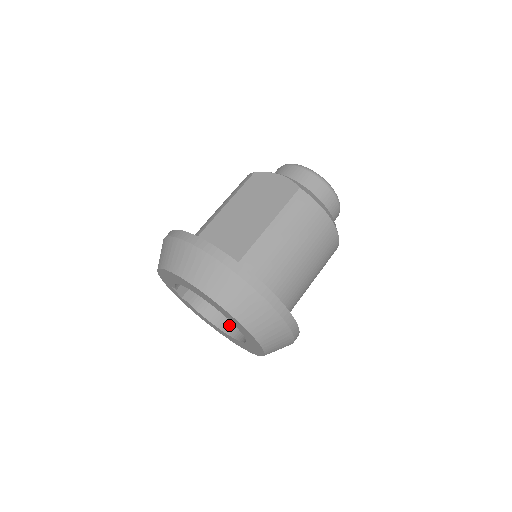
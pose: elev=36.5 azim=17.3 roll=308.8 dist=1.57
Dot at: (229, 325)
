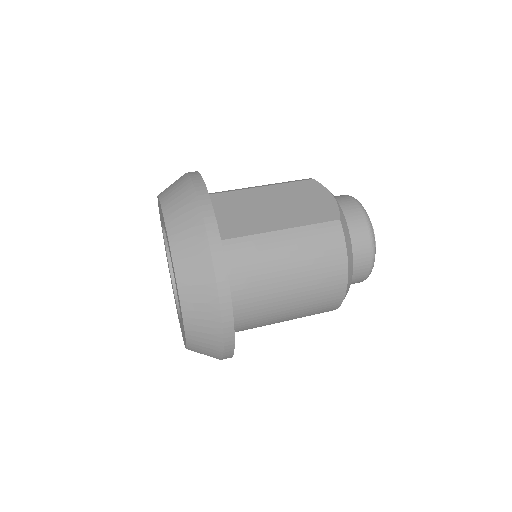
Dot at: occluded
